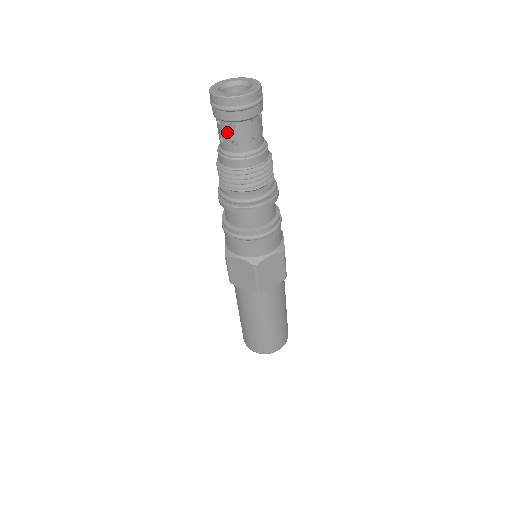
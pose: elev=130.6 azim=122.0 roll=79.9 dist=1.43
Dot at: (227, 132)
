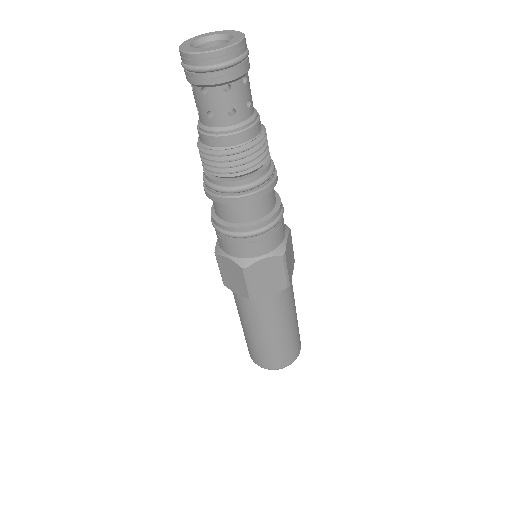
Dot at: (200, 100)
